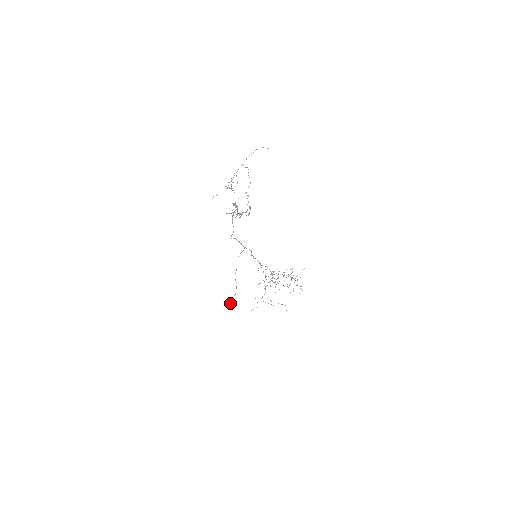
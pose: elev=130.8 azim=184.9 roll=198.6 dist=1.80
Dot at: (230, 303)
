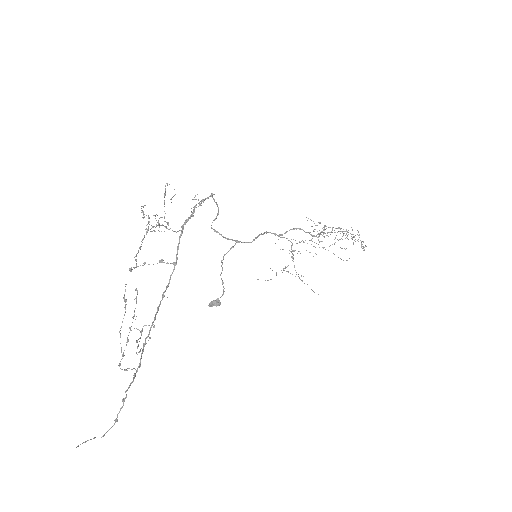
Dot at: (214, 305)
